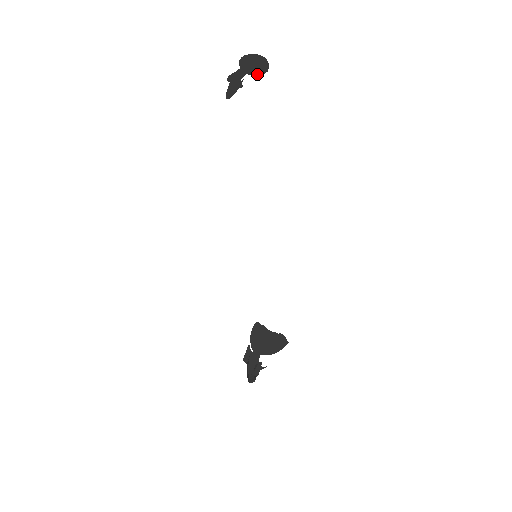
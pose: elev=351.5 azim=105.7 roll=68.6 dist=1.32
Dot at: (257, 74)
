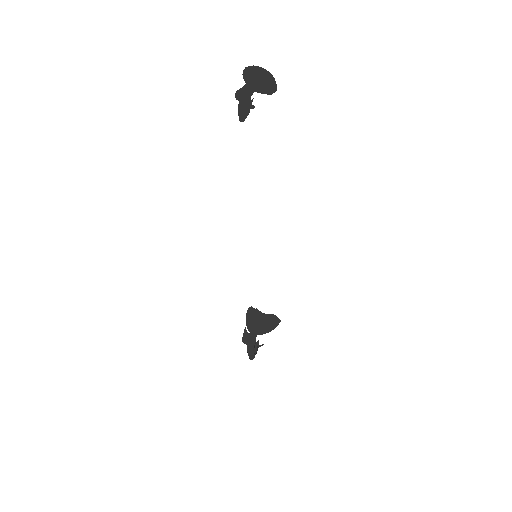
Dot at: (266, 93)
